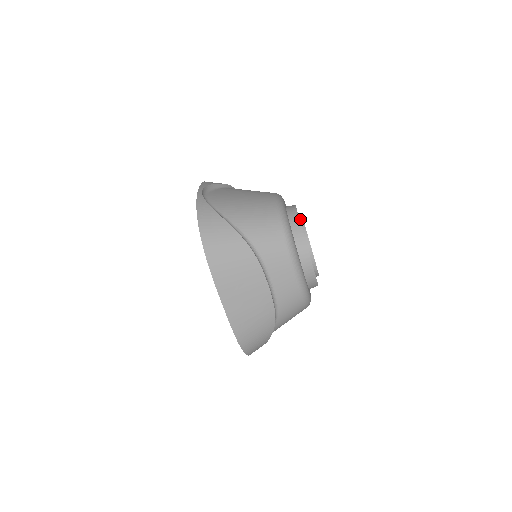
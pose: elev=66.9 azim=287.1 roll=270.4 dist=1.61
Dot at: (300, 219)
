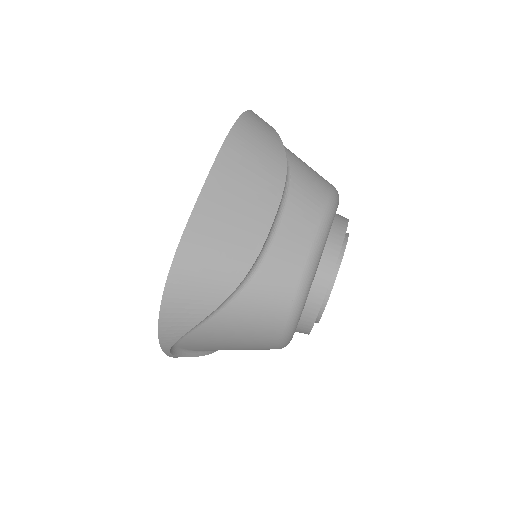
Dot at: occluded
